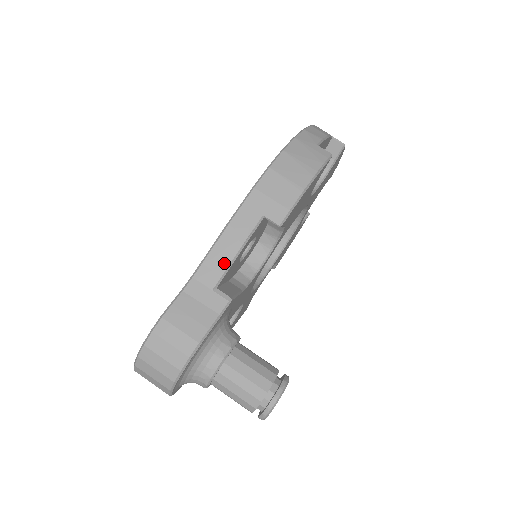
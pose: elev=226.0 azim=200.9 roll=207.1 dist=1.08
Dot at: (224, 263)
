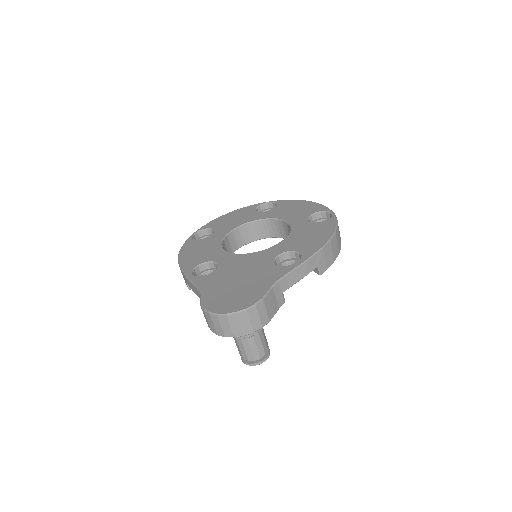
Dot at: (294, 282)
